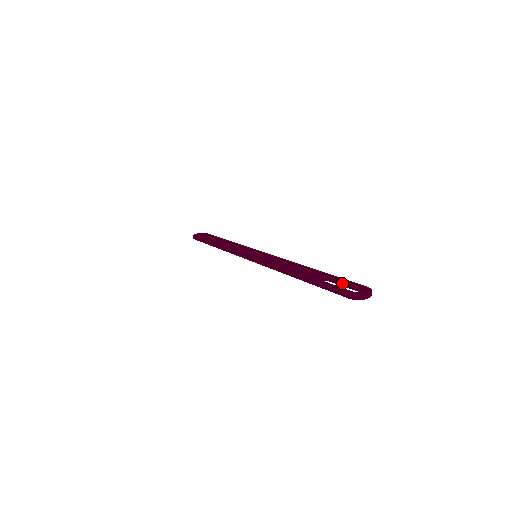
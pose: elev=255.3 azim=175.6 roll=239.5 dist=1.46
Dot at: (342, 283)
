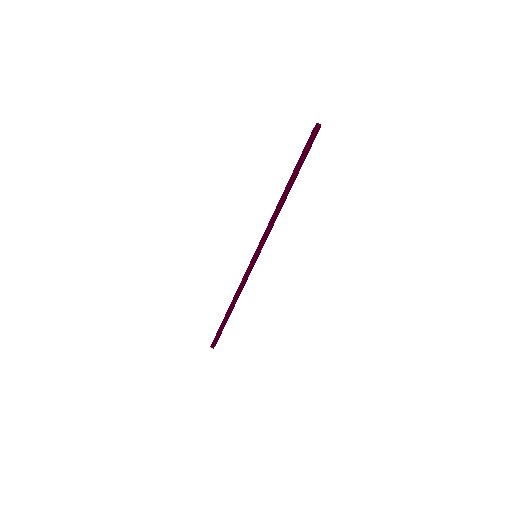
Dot at: occluded
